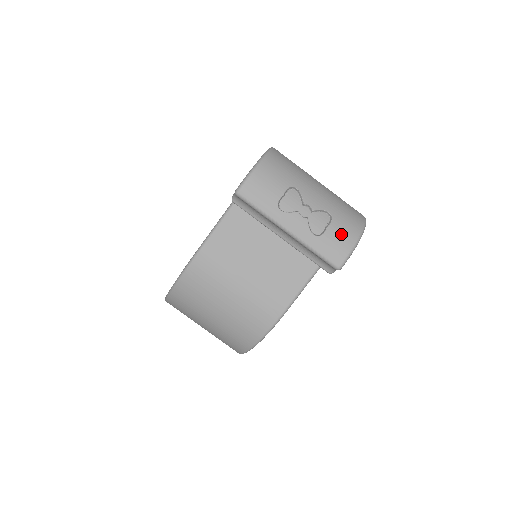
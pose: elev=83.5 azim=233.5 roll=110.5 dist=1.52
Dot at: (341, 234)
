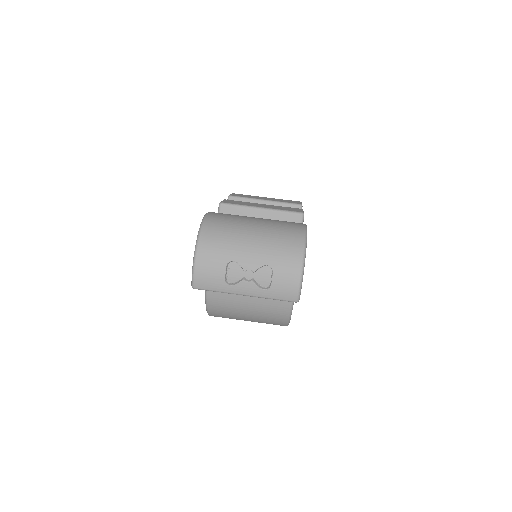
Dot at: (285, 278)
